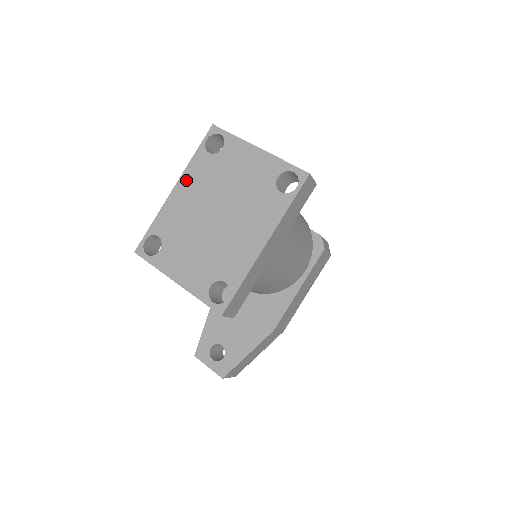
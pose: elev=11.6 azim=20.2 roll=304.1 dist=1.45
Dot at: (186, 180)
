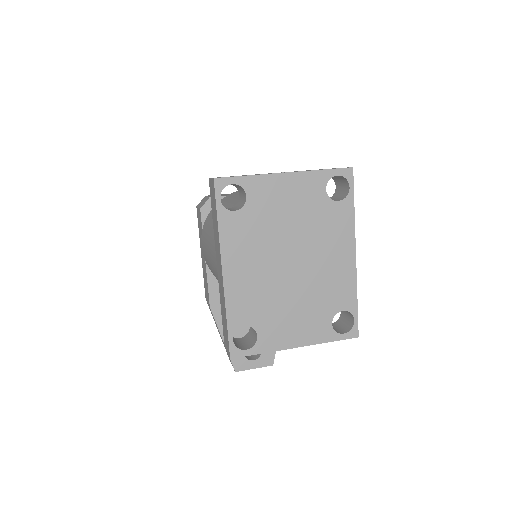
Dot at: (231, 254)
